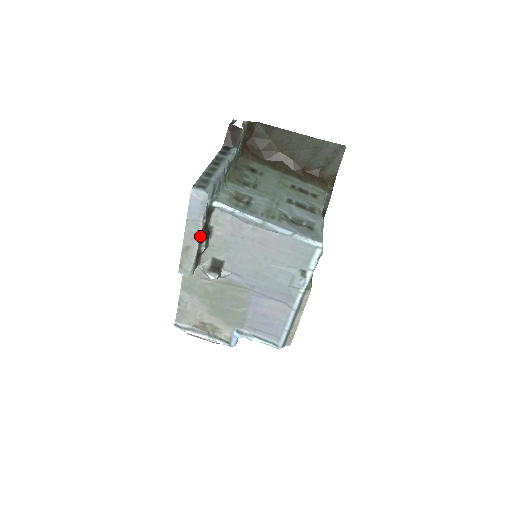
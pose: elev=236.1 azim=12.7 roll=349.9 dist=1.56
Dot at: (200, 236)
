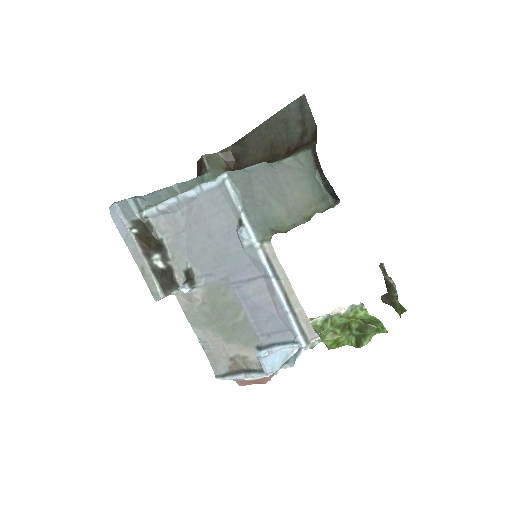
Dot at: (140, 249)
